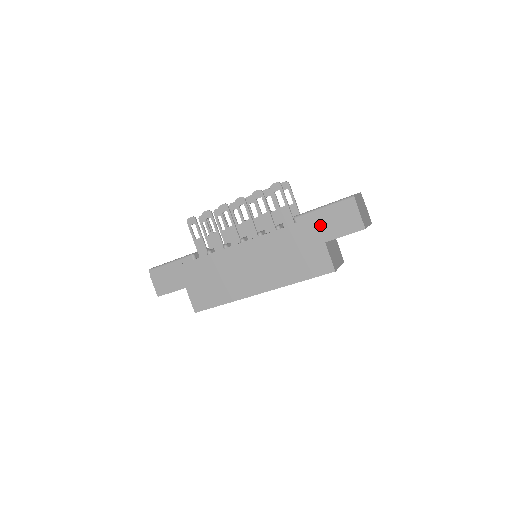
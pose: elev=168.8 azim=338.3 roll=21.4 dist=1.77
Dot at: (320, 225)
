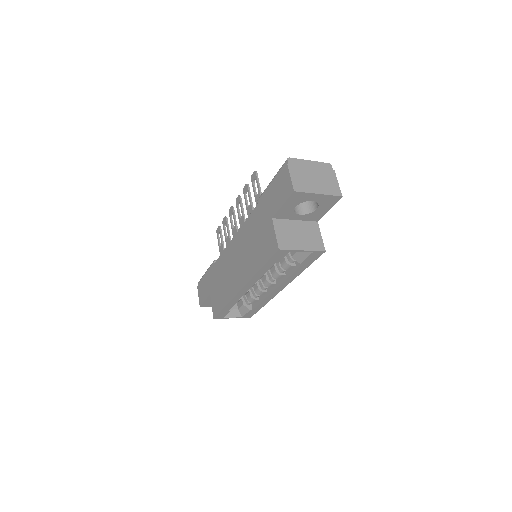
Dot at: (269, 201)
